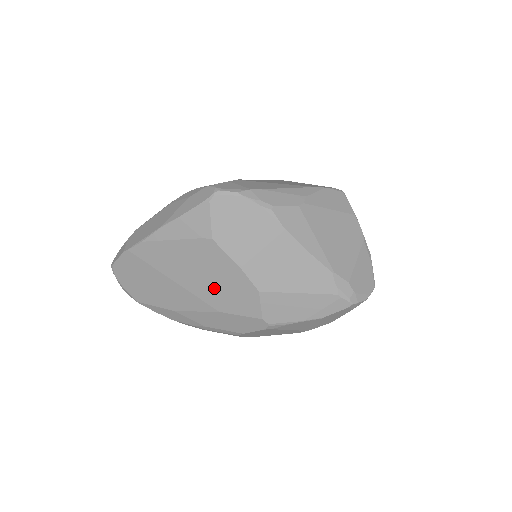
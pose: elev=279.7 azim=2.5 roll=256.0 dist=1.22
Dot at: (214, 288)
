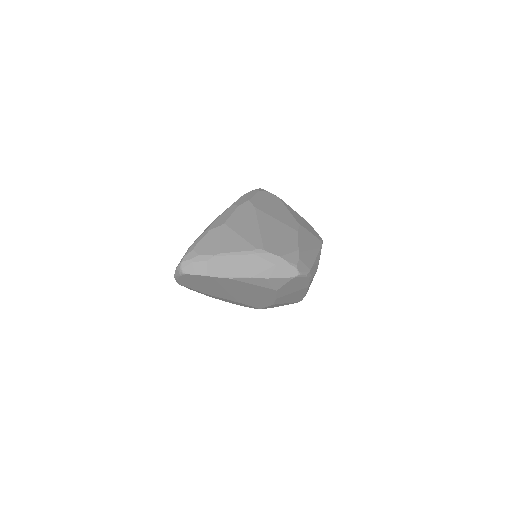
Dot at: (249, 298)
